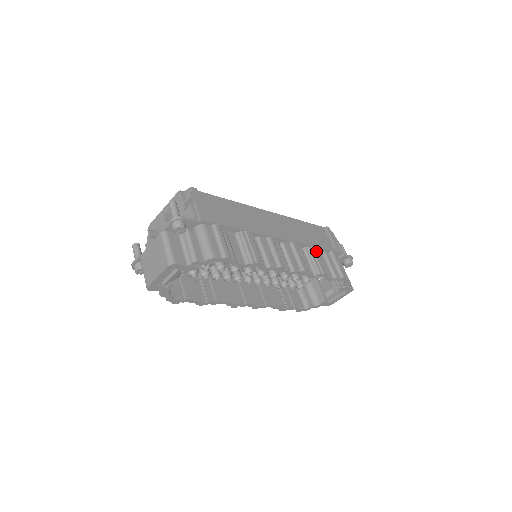
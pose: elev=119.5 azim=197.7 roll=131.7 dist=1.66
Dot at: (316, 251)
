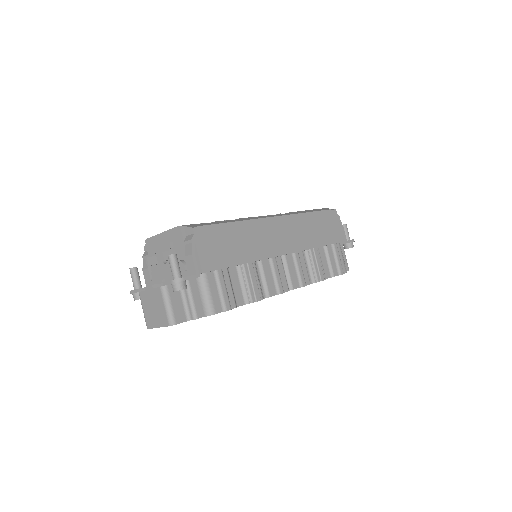
Dot at: (318, 253)
